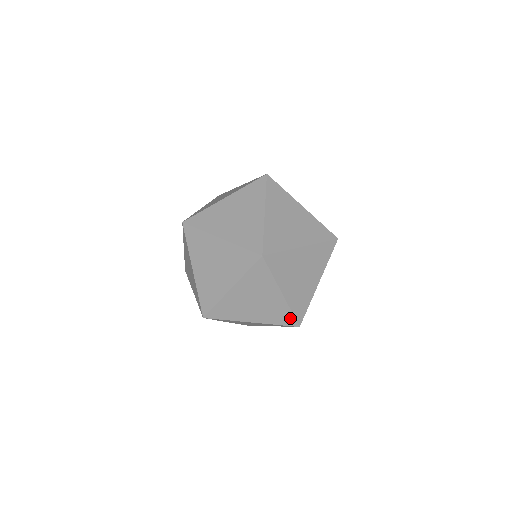
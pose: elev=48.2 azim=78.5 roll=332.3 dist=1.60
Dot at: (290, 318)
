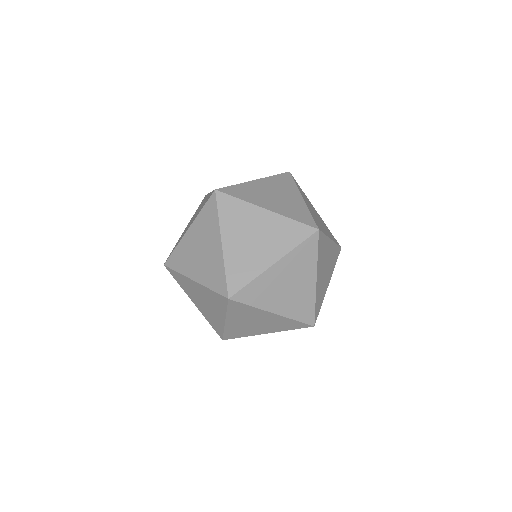
Dot at: (311, 313)
